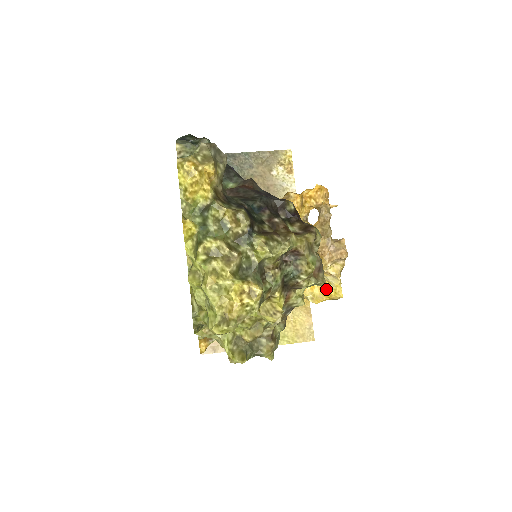
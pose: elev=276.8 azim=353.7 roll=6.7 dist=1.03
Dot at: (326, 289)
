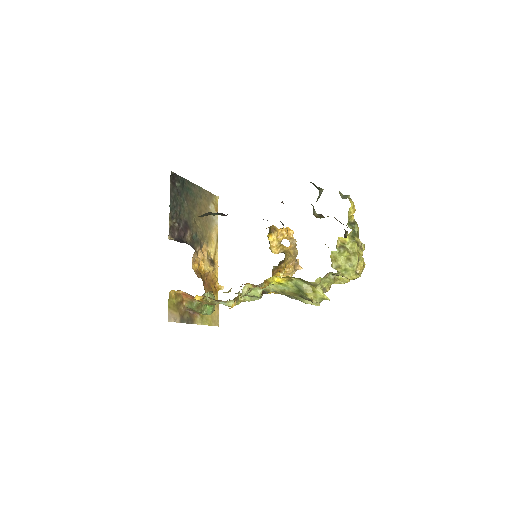
Dot at: occluded
